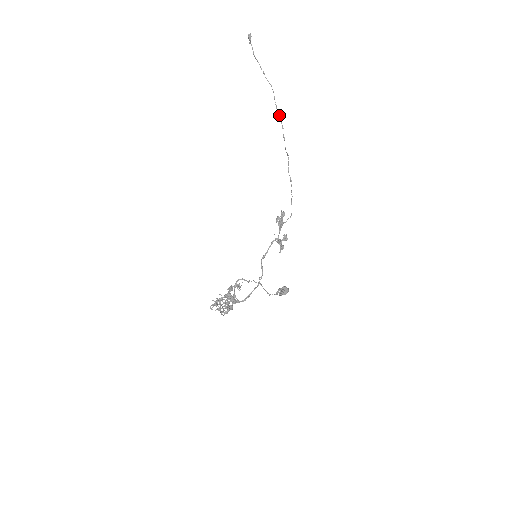
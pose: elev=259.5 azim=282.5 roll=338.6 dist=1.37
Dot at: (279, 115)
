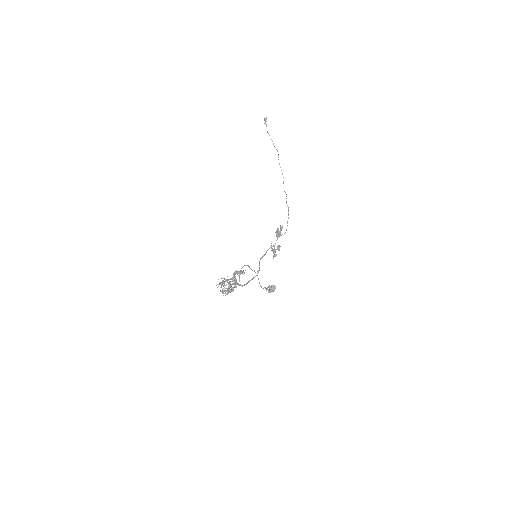
Dot at: occluded
